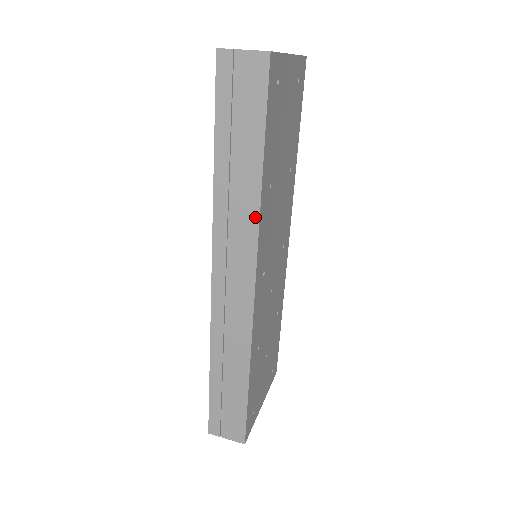
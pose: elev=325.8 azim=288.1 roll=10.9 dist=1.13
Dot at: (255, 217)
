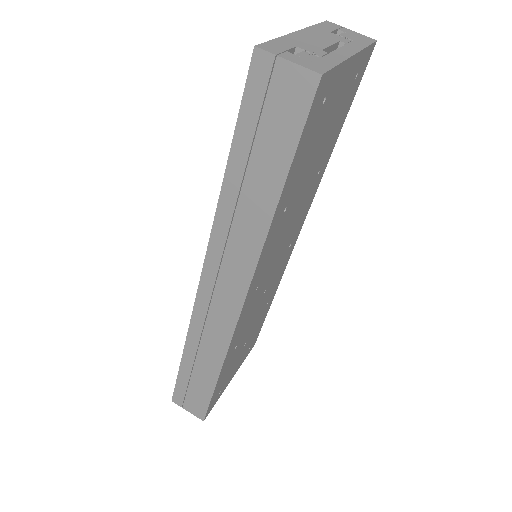
Dot at: (258, 246)
